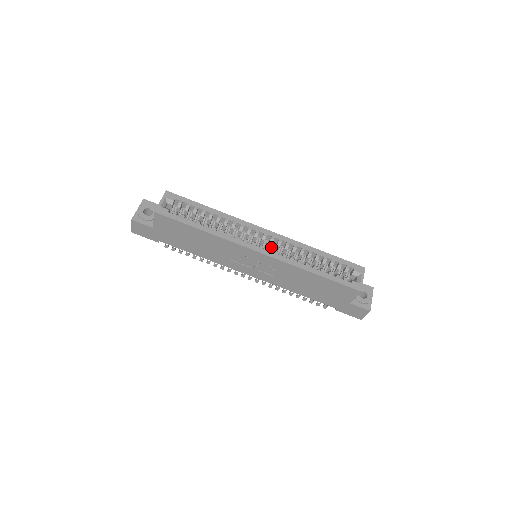
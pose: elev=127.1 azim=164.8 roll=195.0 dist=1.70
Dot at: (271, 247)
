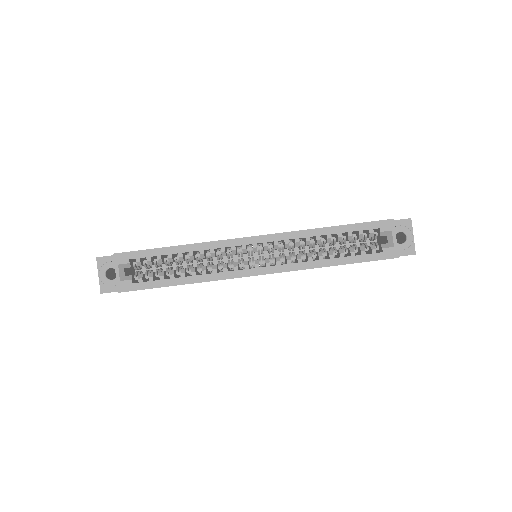
Dot at: (268, 251)
